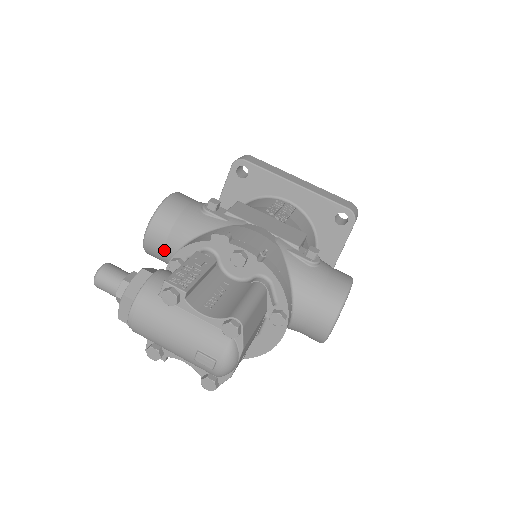
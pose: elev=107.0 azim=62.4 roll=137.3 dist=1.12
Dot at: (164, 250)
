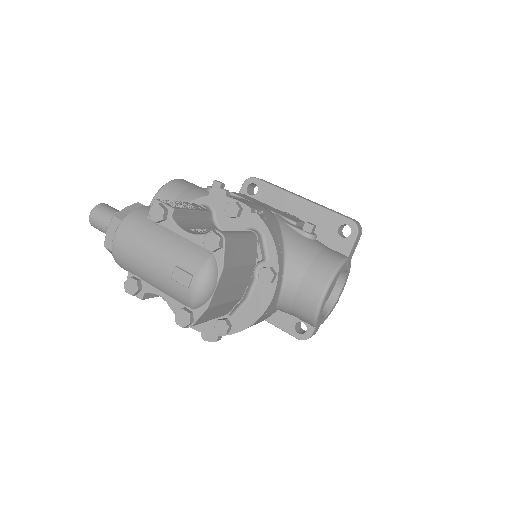
Dot at: occluded
